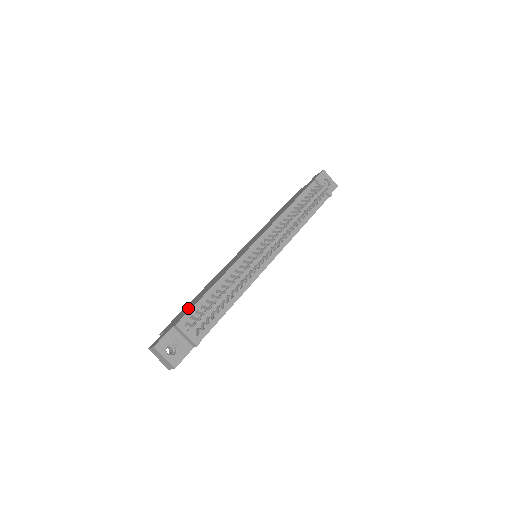
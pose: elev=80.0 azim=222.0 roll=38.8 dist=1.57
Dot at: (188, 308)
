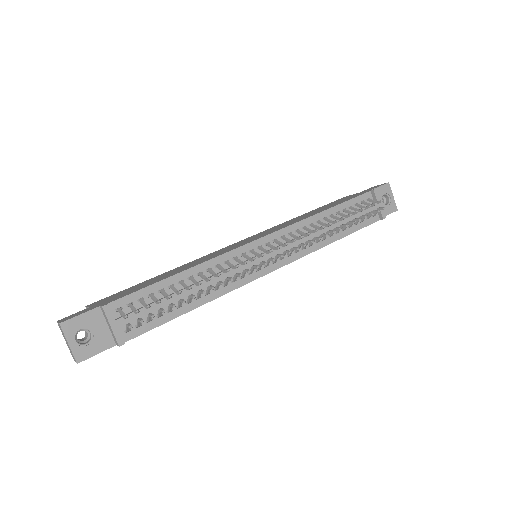
Dot at: (134, 289)
